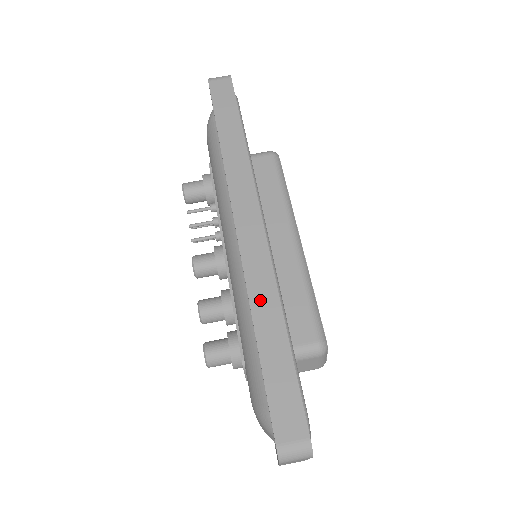
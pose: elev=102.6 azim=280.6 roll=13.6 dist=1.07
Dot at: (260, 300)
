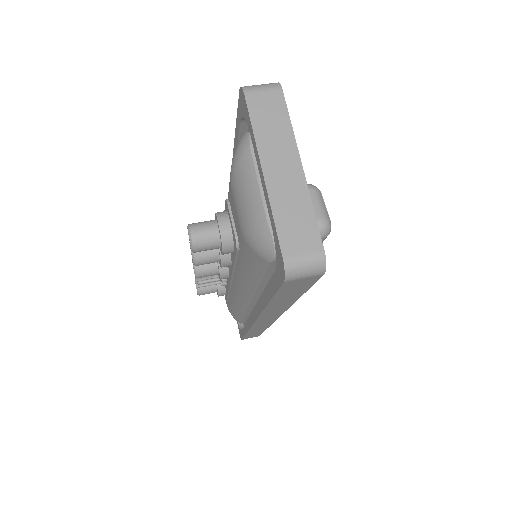
Dot at: occluded
